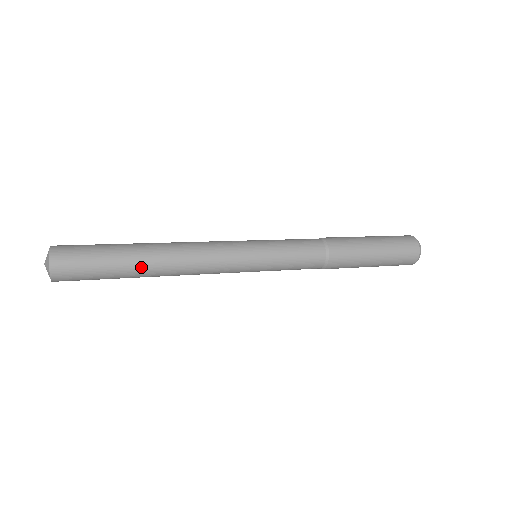
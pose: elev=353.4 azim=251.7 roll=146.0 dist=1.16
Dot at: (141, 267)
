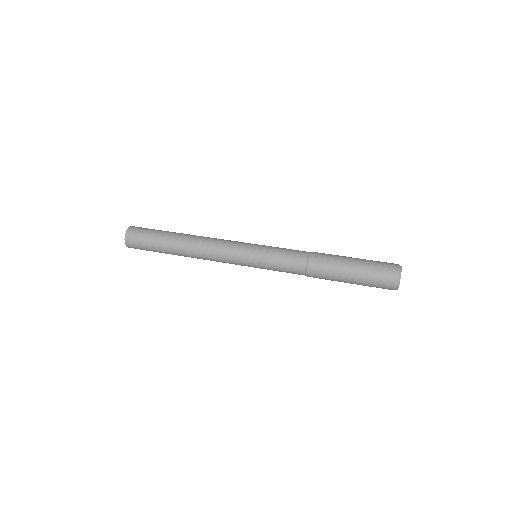
Dot at: (178, 255)
